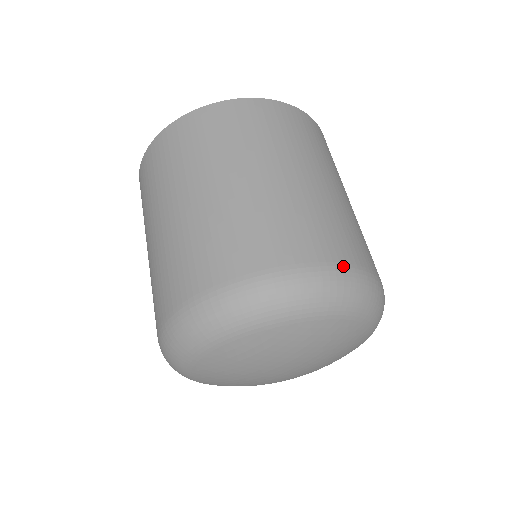
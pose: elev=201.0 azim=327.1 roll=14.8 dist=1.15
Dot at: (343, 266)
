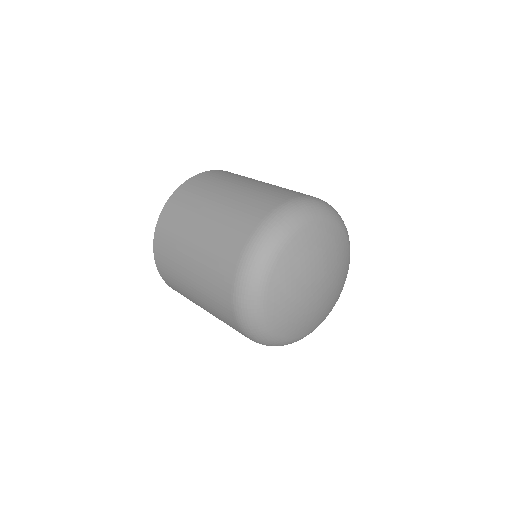
Dot at: occluded
